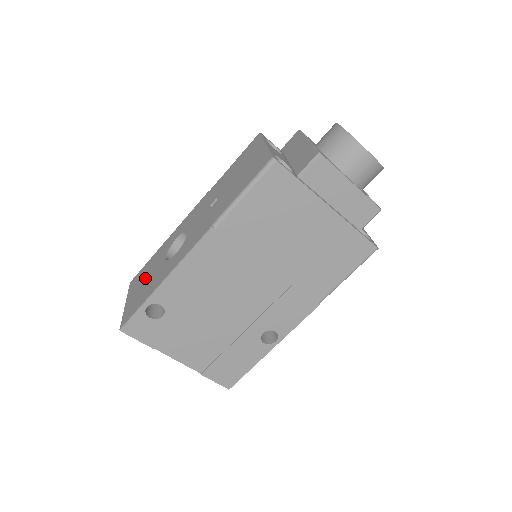
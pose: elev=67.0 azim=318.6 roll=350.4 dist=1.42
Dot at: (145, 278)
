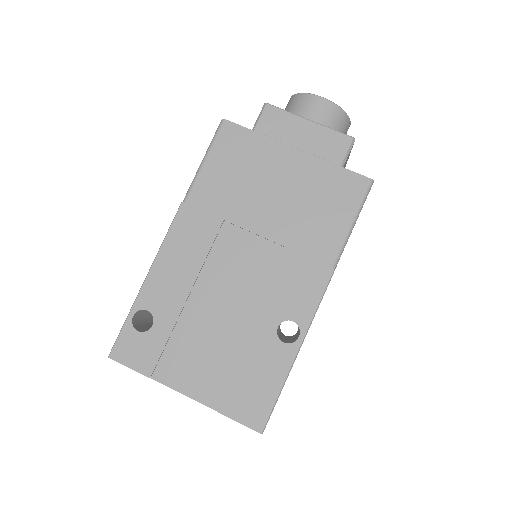
Dot at: occluded
